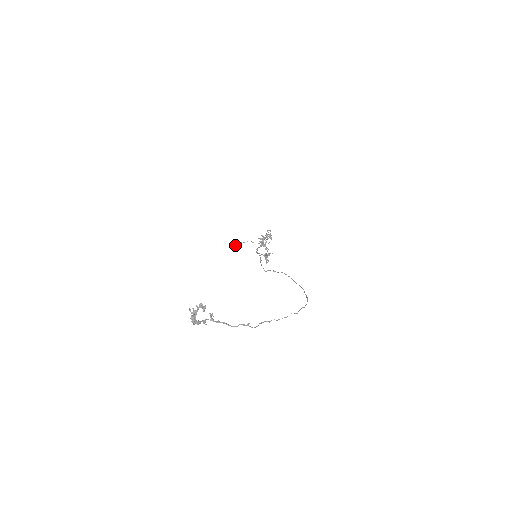
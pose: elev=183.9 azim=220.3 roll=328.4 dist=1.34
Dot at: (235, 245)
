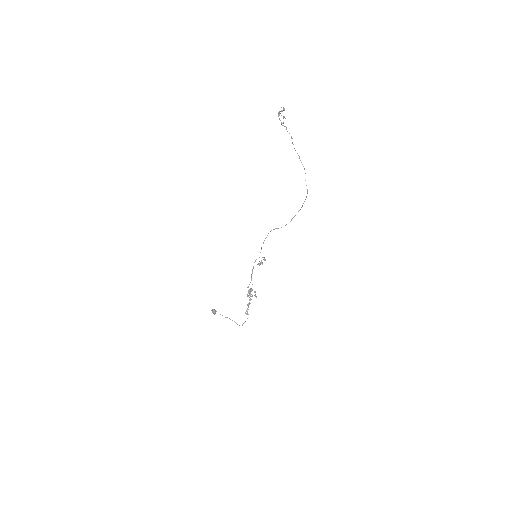
Dot at: occluded
